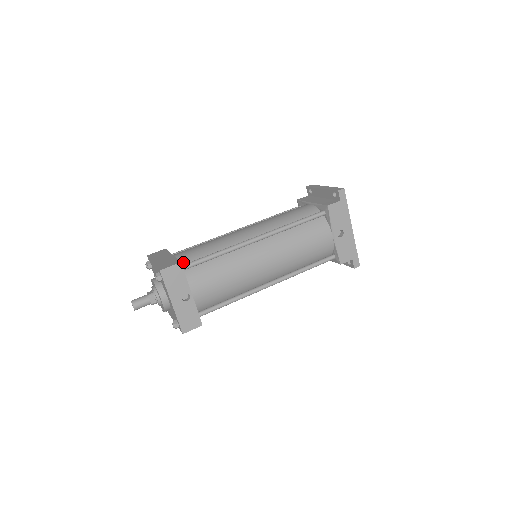
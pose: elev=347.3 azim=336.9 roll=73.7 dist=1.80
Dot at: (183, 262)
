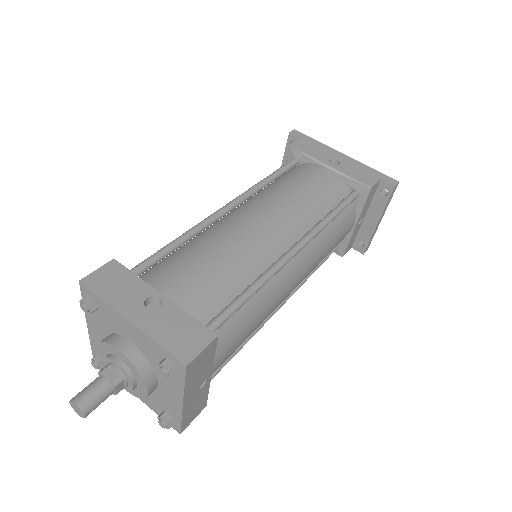
Dot at: occluded
